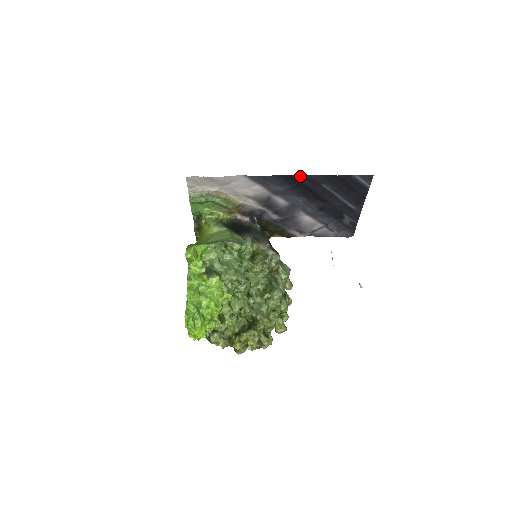
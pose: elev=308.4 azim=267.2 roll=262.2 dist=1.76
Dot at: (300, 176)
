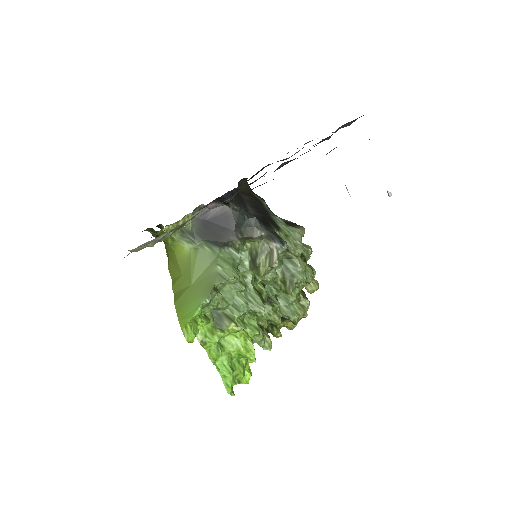
Dot at: occluded
